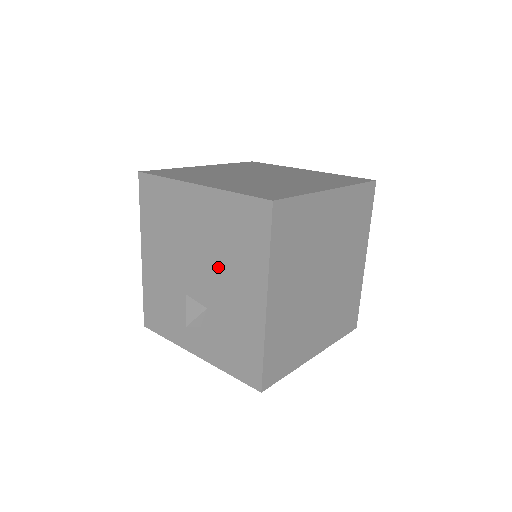
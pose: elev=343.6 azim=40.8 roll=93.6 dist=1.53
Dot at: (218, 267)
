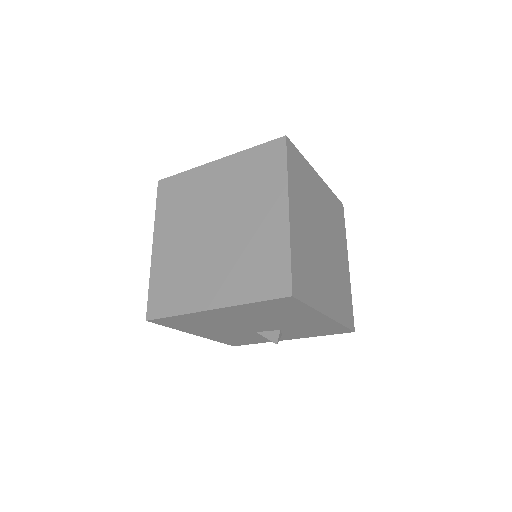
Dot at: (272, 321)
